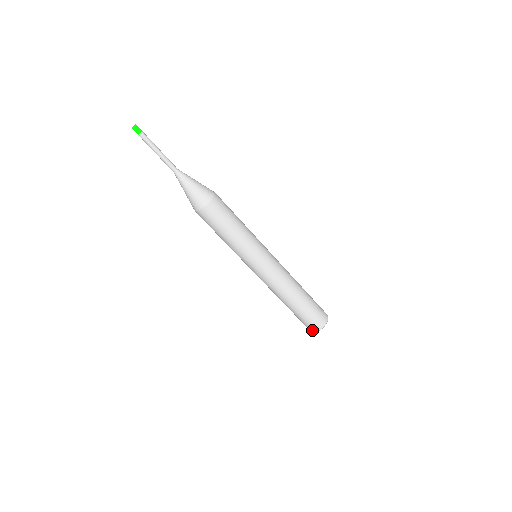
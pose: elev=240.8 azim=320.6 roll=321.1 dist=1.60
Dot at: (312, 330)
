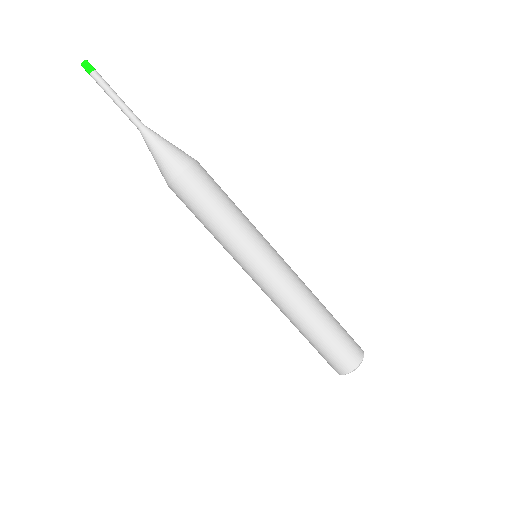
Dot at: (349, 368)
